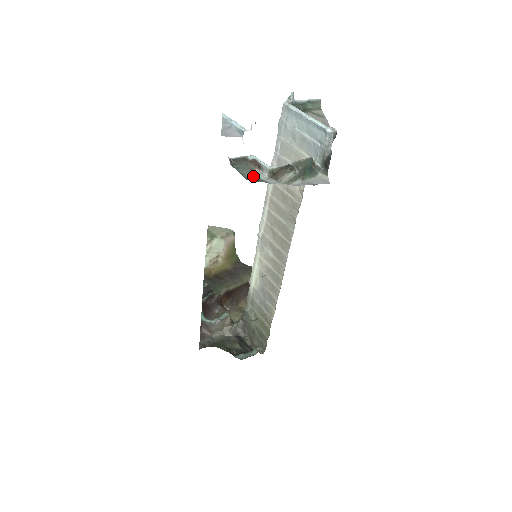
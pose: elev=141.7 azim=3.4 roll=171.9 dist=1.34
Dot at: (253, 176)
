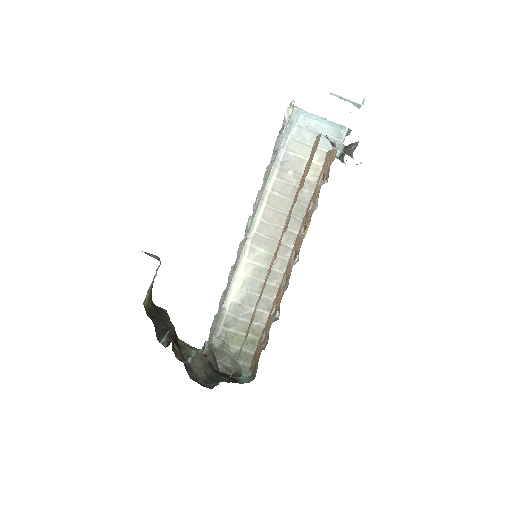
Dot at: occluded
